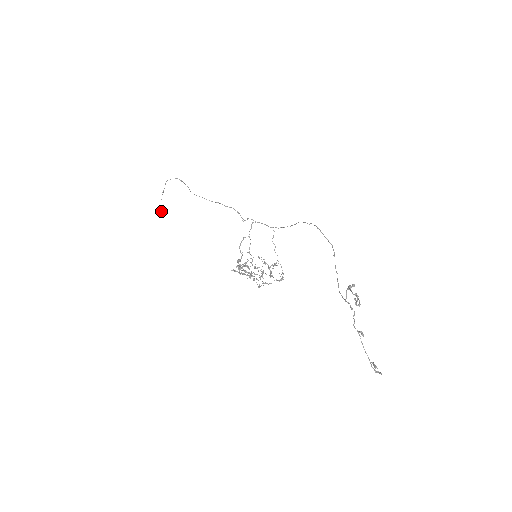
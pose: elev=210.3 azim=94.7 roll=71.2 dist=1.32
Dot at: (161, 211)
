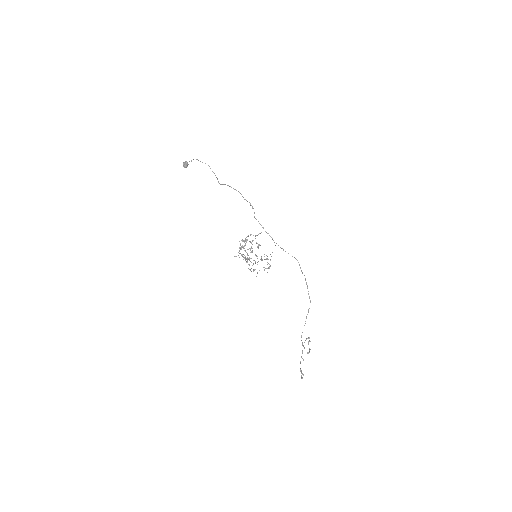
Dot at: (185, 167)
